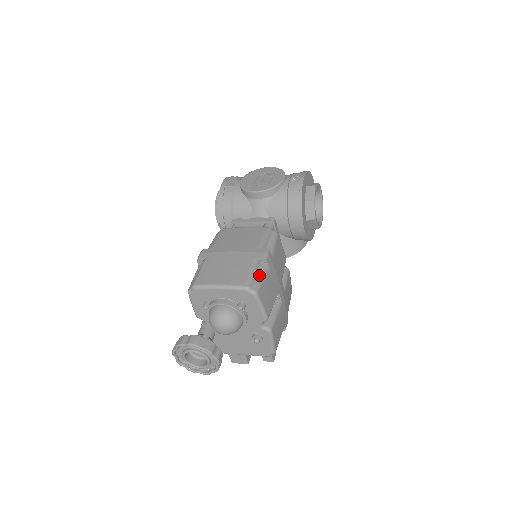
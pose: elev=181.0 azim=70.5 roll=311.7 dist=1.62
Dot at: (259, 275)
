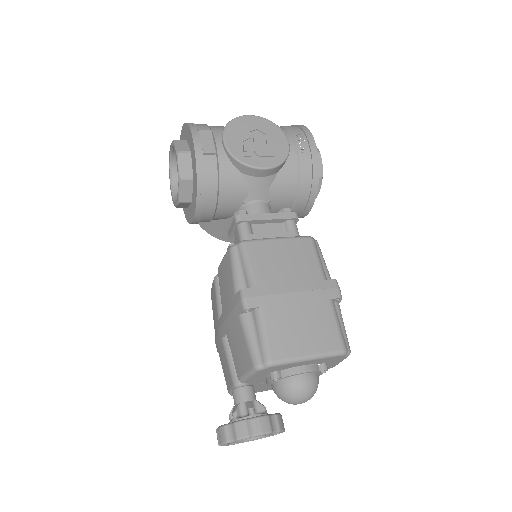
Dot at: (341, 323)
